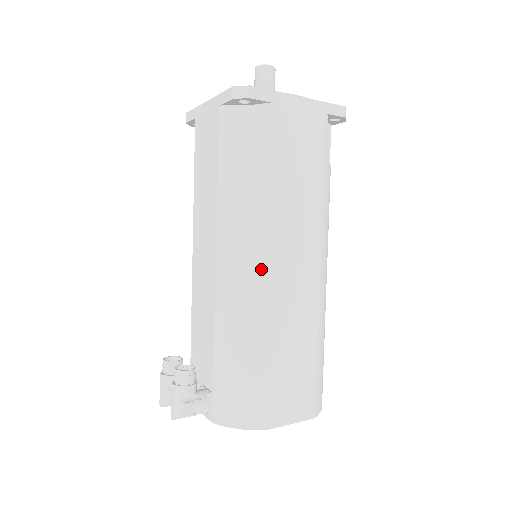
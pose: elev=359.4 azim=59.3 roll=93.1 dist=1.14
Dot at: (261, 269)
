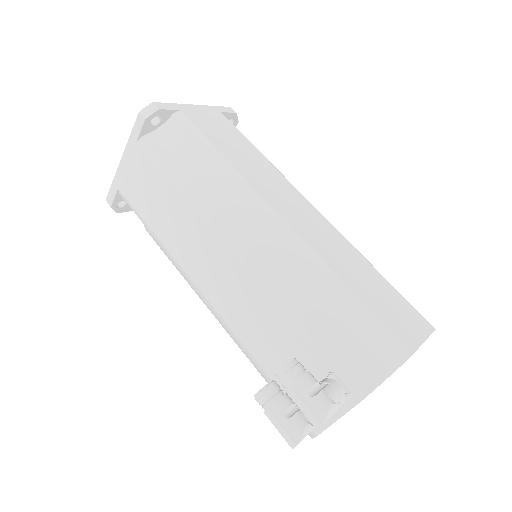
Dot at: (274, 221)
